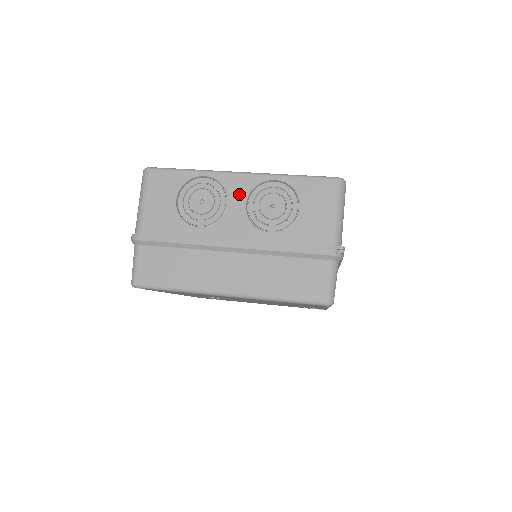
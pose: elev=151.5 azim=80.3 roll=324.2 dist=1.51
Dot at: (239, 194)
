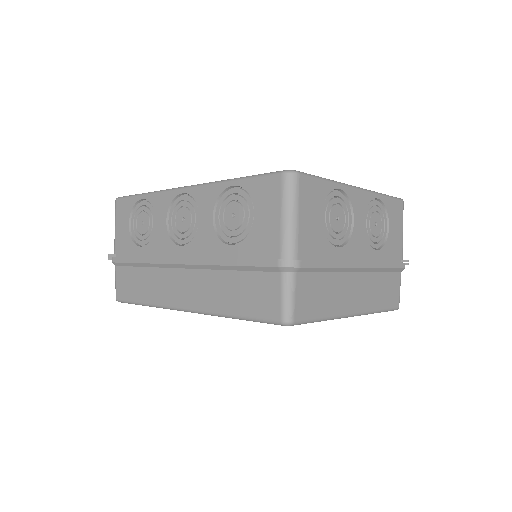
Dot at: (360, 211)
